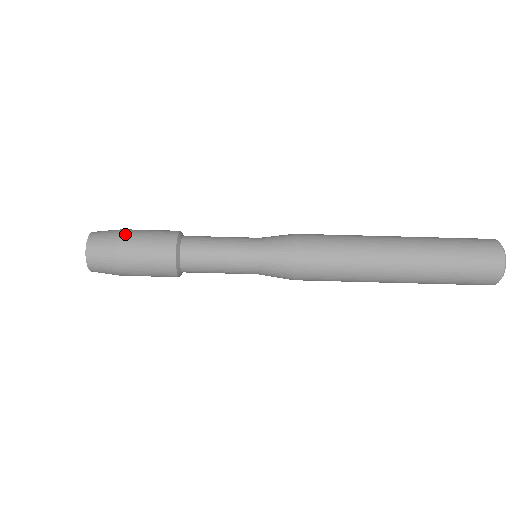
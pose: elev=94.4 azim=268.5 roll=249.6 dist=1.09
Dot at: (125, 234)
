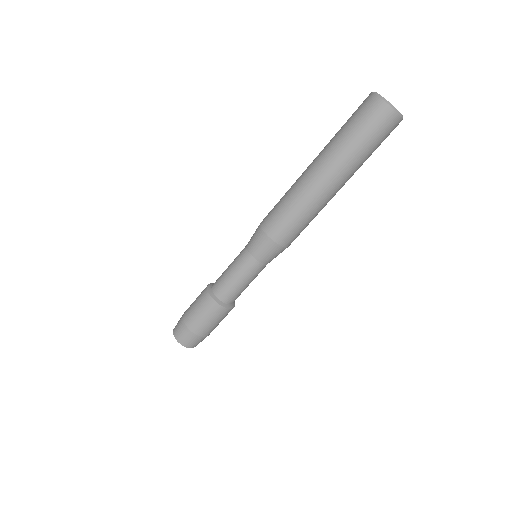
Dot at: (200, 332)
